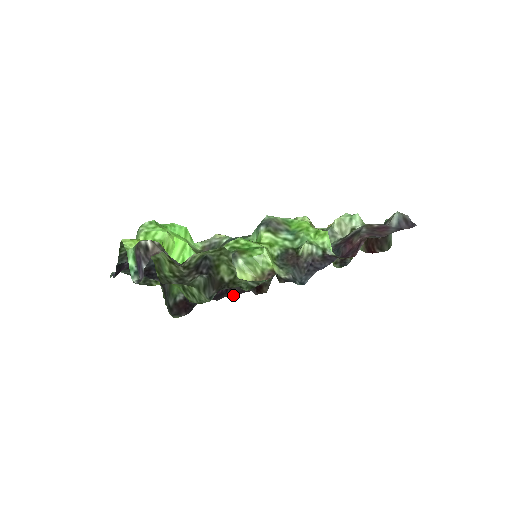
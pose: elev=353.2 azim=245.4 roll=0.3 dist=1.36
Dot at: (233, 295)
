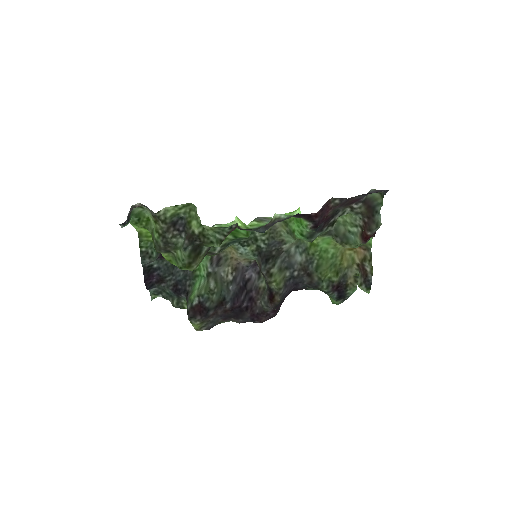
Dot at: (256, 318)
